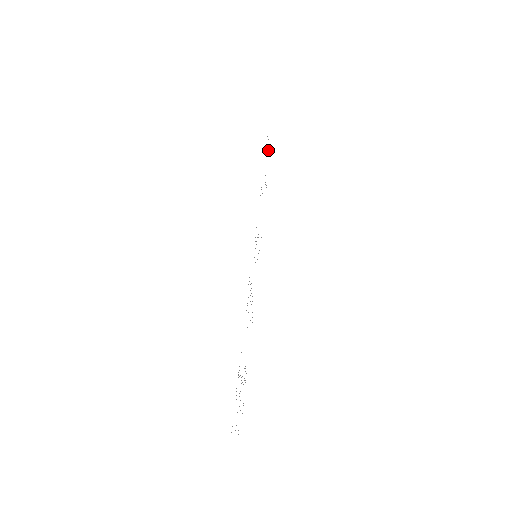
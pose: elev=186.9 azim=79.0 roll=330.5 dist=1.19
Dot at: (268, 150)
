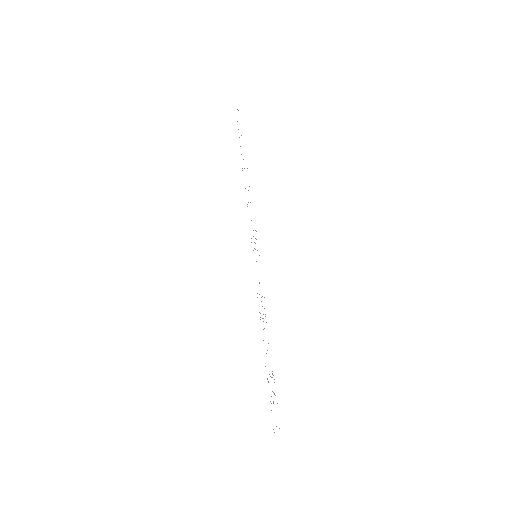
Dot at: occluded
